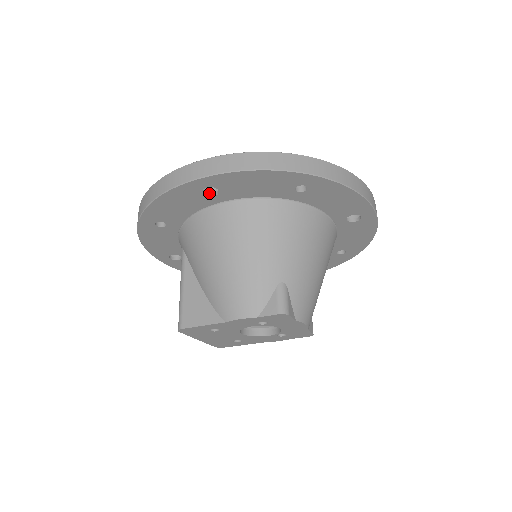
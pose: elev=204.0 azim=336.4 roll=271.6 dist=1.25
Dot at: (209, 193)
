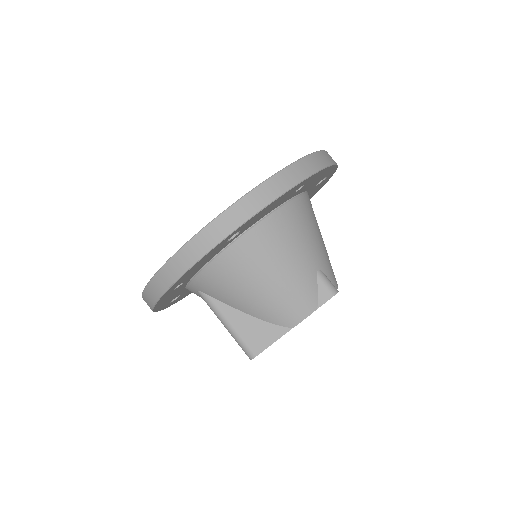
Dot at: occluded
